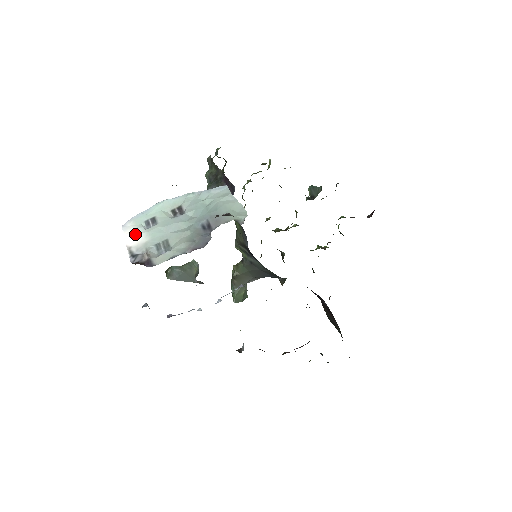
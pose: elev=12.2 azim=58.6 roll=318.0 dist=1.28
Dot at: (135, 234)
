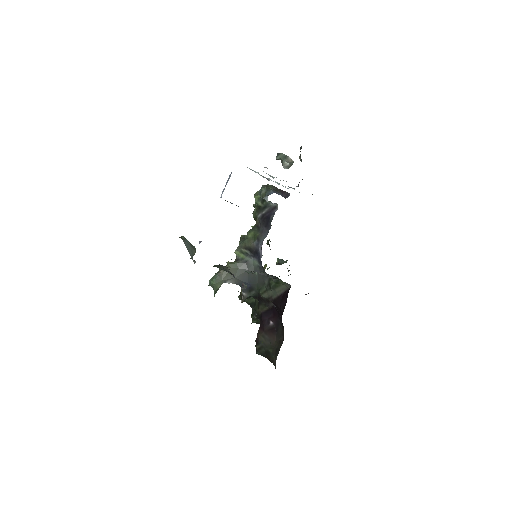
Dot at: occluded
